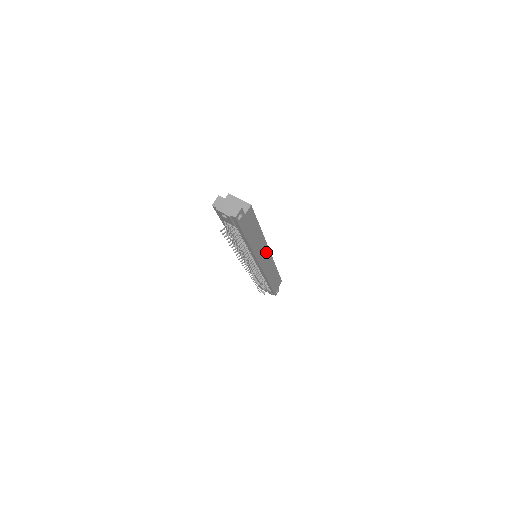
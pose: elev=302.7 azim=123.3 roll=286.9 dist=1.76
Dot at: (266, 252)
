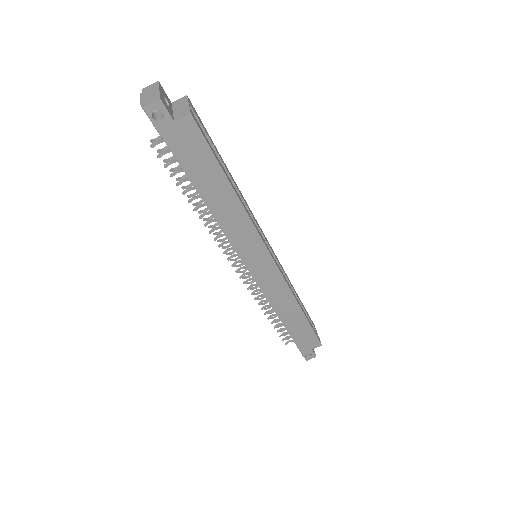
Dot at: (261, 252)
